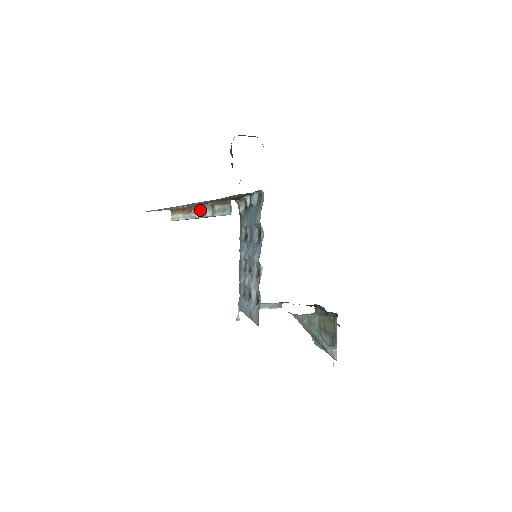
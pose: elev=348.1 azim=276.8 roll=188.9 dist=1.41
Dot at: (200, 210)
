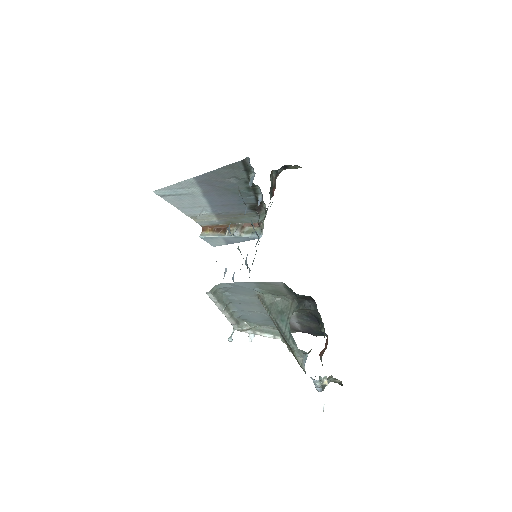
Dot at: (230, 230)
